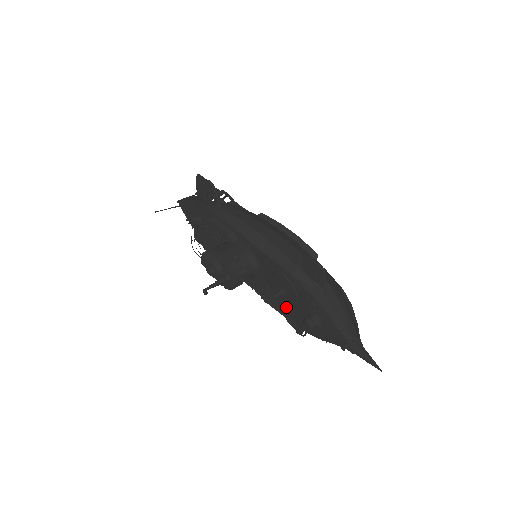
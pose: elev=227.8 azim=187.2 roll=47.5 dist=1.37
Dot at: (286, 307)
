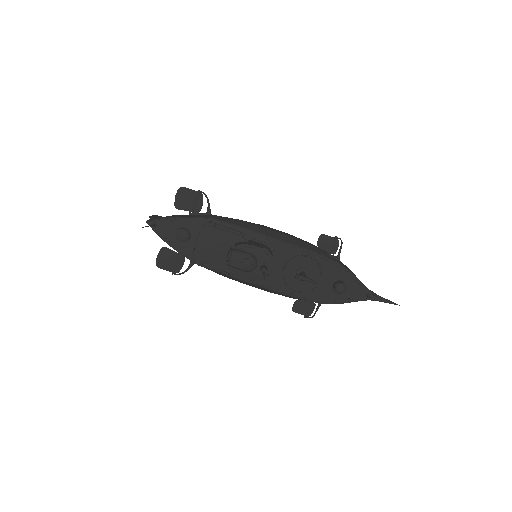
Dot at: (306, 288)
